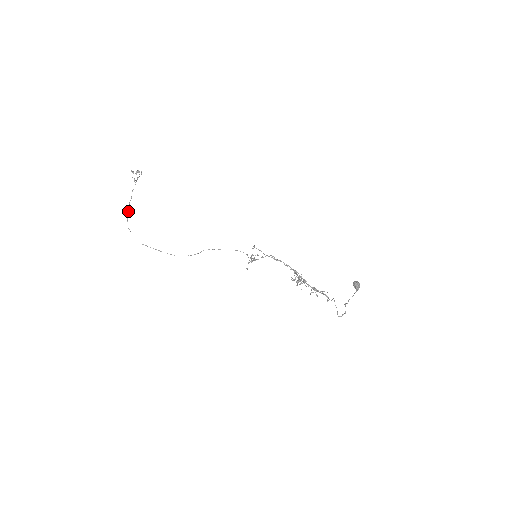
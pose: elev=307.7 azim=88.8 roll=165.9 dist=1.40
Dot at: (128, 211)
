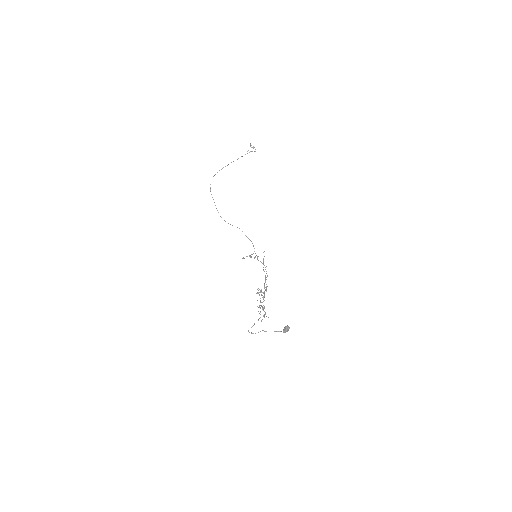
Dot at: (225, 166)
